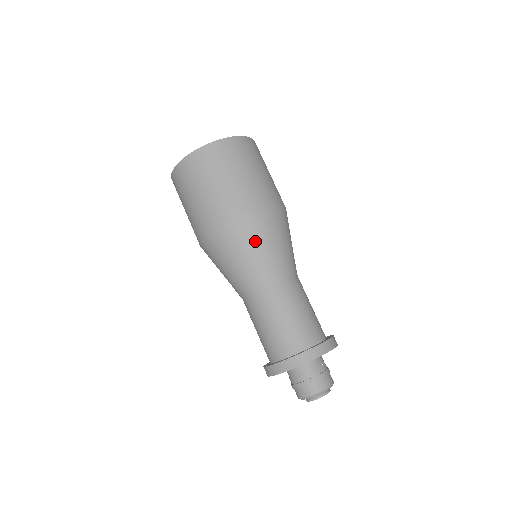
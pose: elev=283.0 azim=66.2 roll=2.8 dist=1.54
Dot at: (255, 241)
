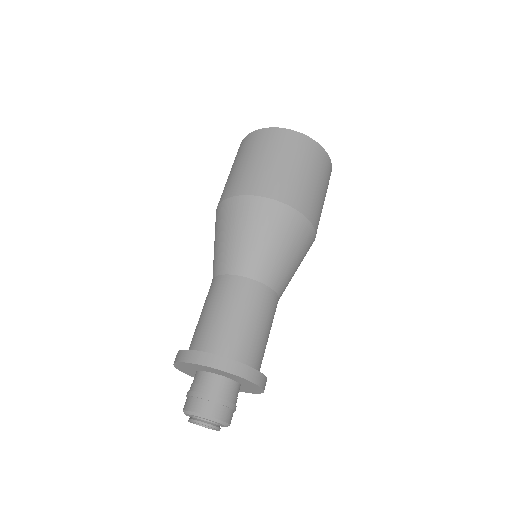
Dot at: (252, 226)
